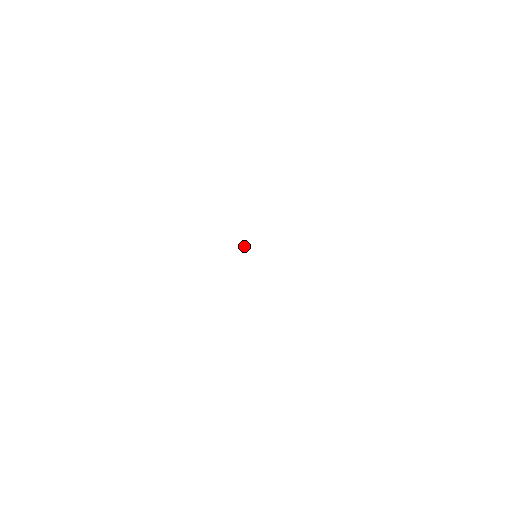
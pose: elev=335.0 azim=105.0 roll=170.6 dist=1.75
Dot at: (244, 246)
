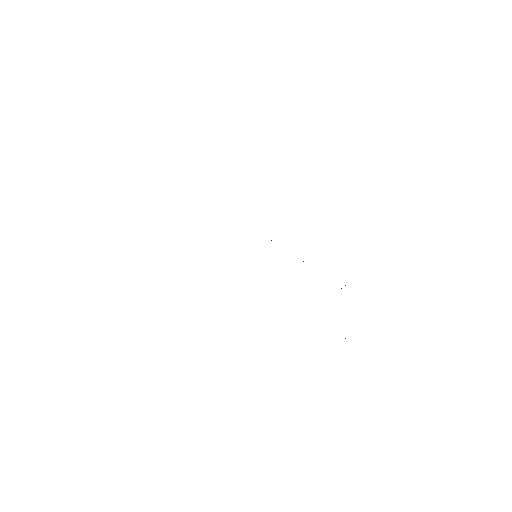
Dot at: occluded
